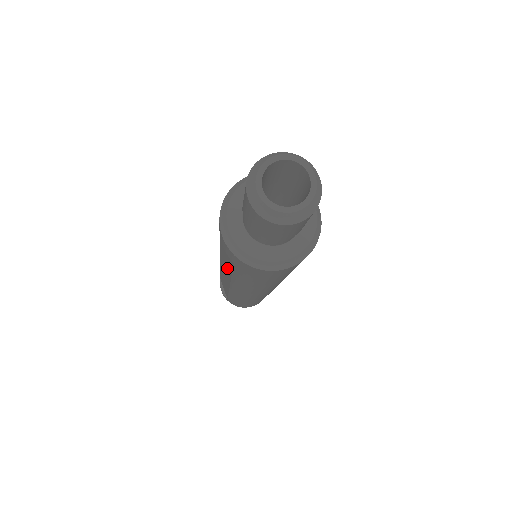
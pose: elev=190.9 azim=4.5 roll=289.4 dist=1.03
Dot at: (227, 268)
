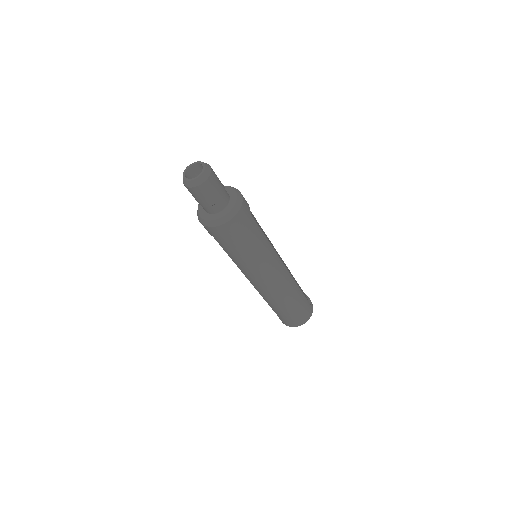
Dot at: occluded
